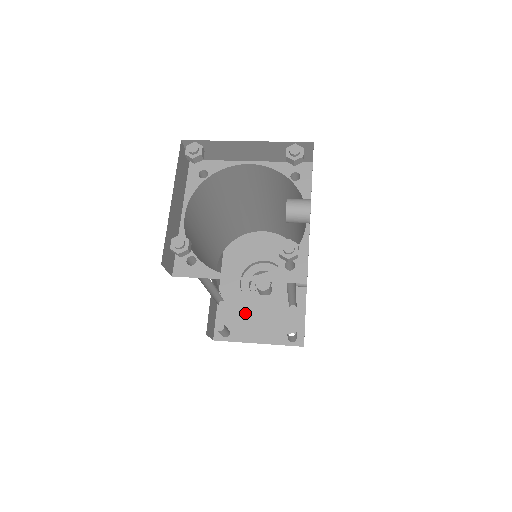
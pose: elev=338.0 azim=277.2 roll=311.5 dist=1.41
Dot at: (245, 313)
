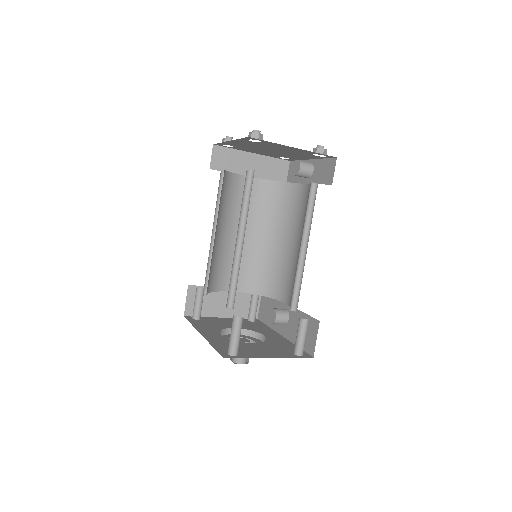
Dot at: (242, 346)
